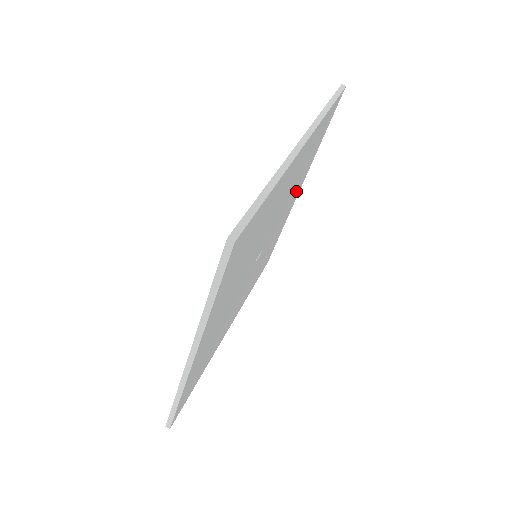
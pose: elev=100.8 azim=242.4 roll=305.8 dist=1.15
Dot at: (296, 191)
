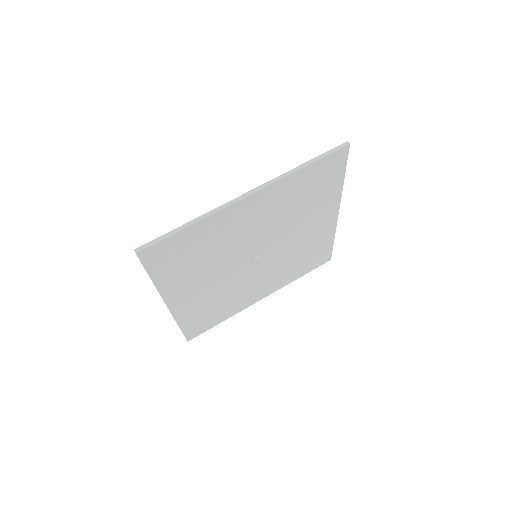
Dot at: (318, 215)
